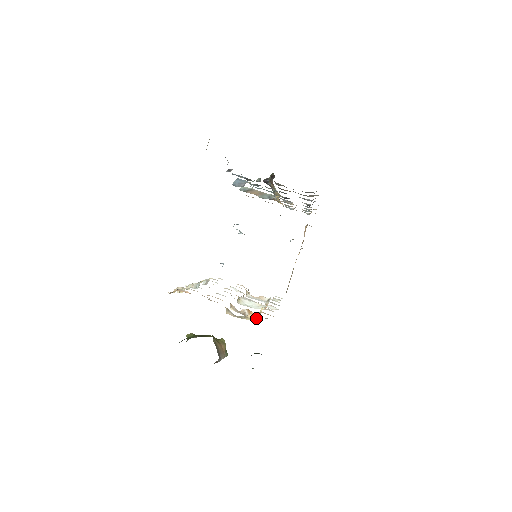
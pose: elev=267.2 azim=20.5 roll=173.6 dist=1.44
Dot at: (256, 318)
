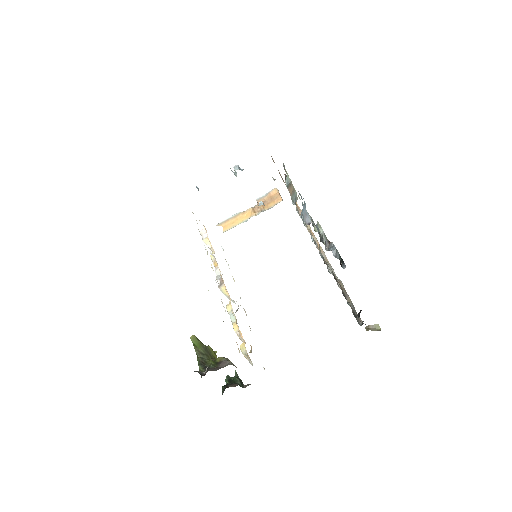
Dot at: occluded
